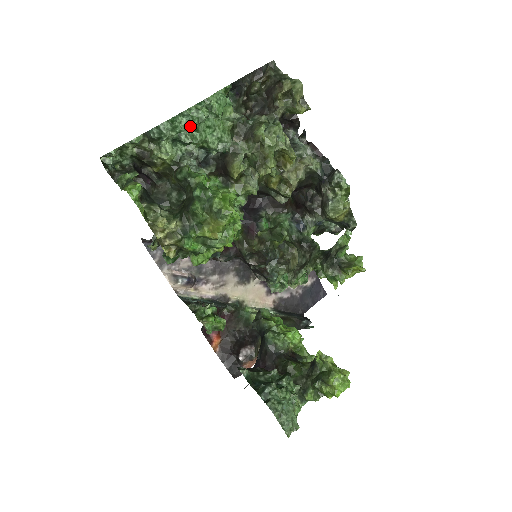
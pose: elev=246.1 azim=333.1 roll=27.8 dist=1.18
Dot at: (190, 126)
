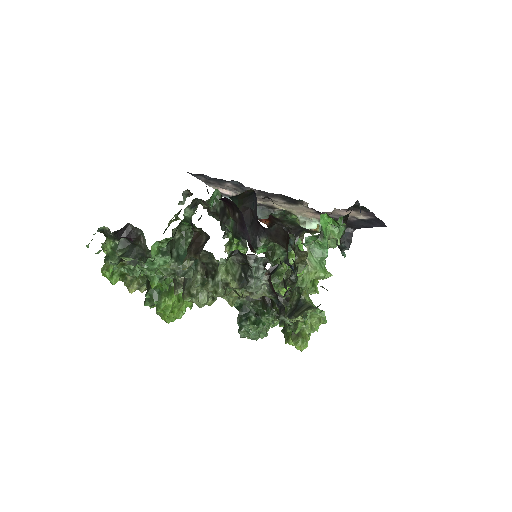
Dot at: occluded
